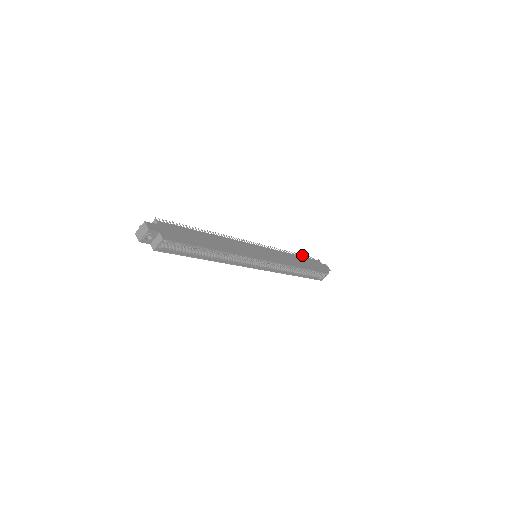
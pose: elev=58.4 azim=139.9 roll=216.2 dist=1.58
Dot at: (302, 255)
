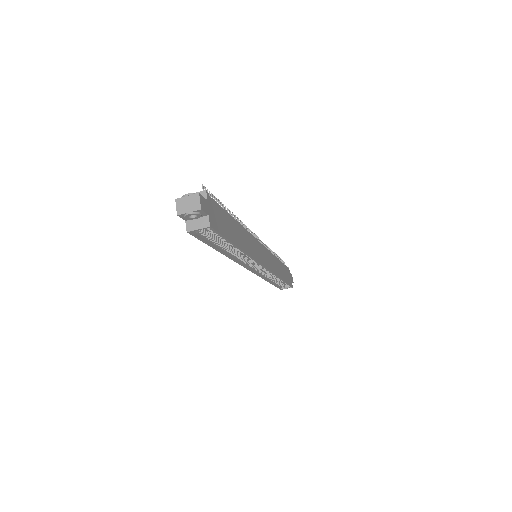
Dot at: (280, 259)
